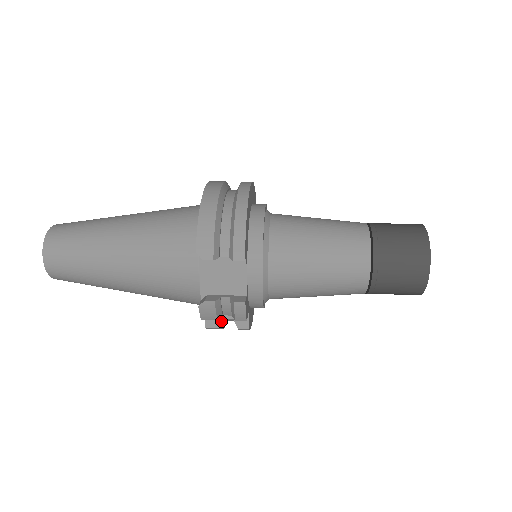
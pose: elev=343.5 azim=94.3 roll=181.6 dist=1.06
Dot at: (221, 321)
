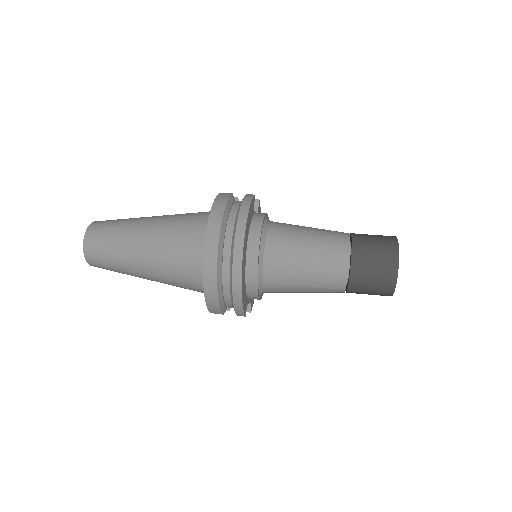
Dot at: occluded
